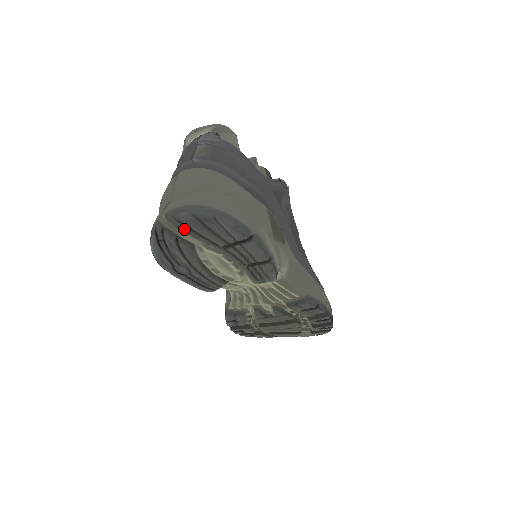
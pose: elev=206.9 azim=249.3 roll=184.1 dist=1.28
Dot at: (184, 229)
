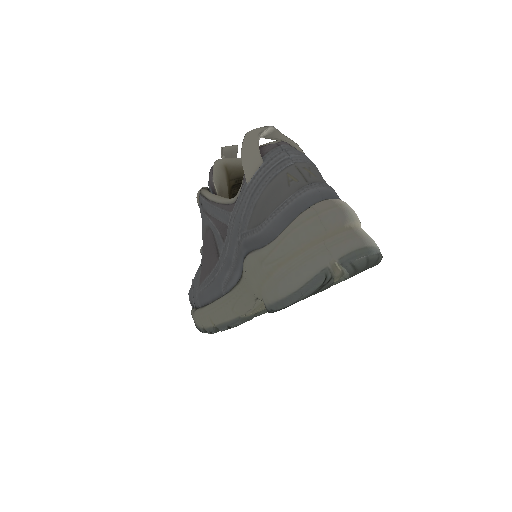
Dot at: (352, 272)
